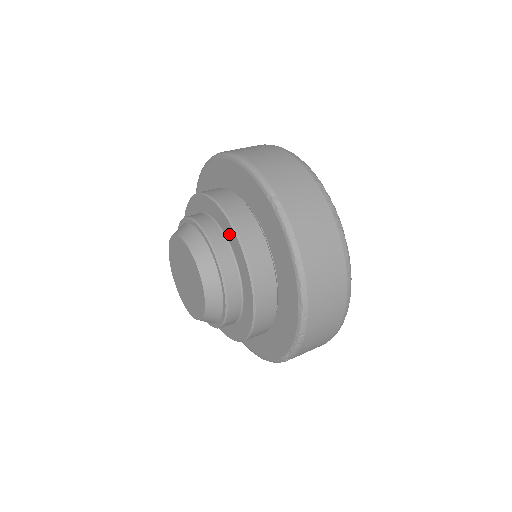
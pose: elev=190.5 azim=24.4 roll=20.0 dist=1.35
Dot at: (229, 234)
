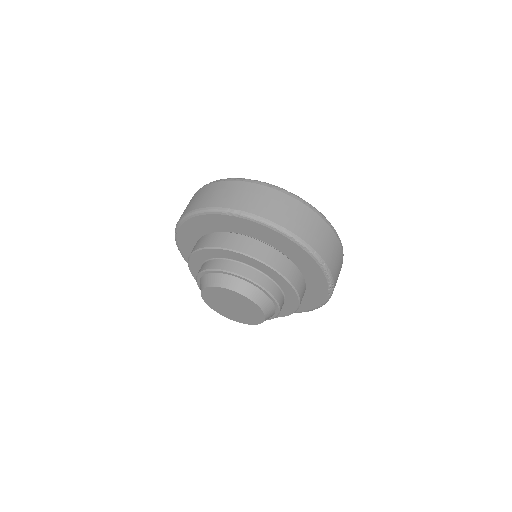
Dot at: (229, 256)
